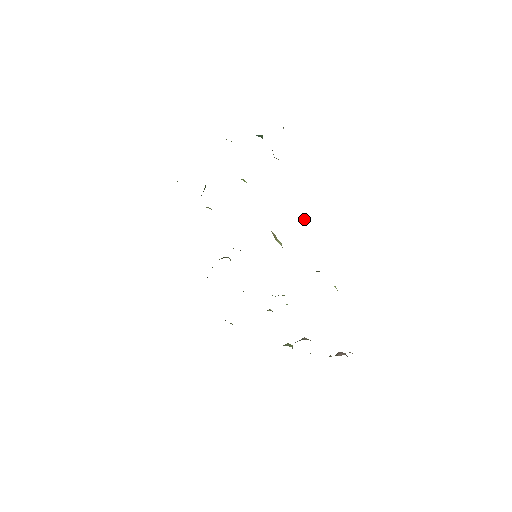
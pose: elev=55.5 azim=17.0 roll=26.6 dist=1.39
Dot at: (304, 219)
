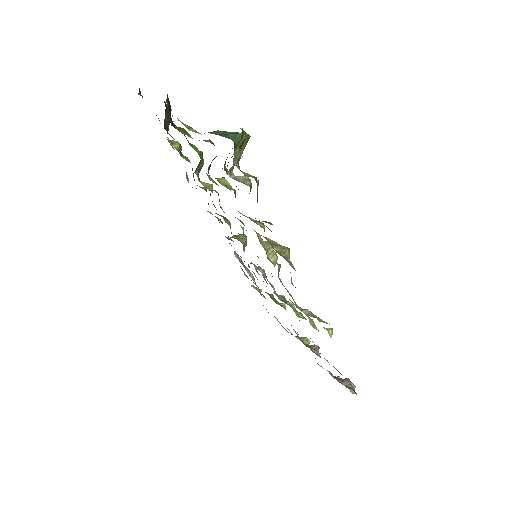
Dot at: (288, 253)
